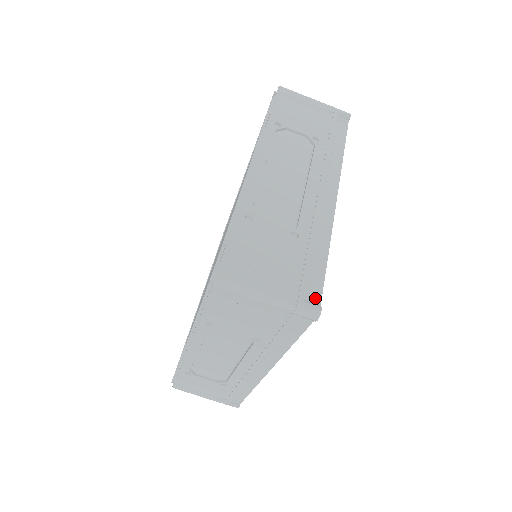
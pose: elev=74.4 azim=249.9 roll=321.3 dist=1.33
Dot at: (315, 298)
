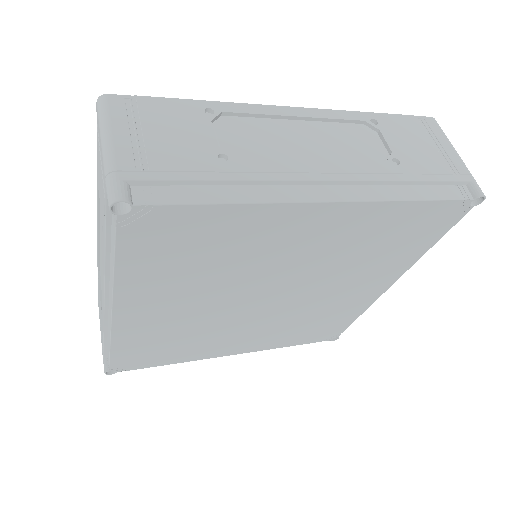
Dot at: (142, 197)
